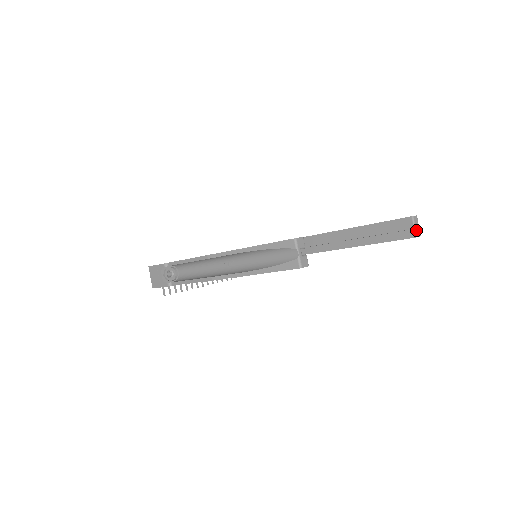
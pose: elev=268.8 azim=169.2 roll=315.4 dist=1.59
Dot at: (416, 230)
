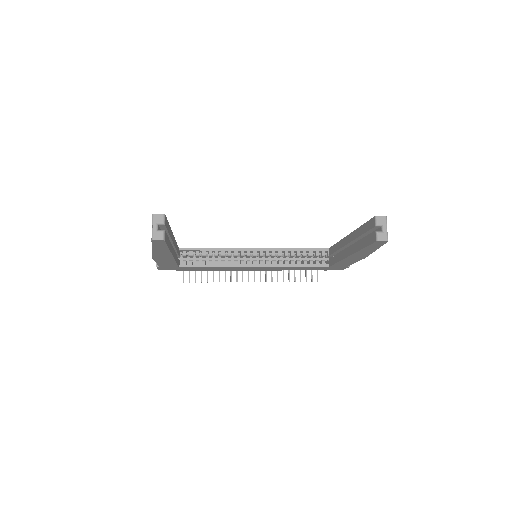
Dot at: (378, 233)
